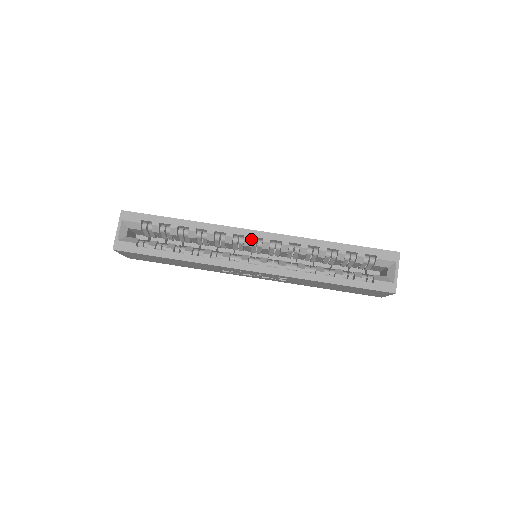
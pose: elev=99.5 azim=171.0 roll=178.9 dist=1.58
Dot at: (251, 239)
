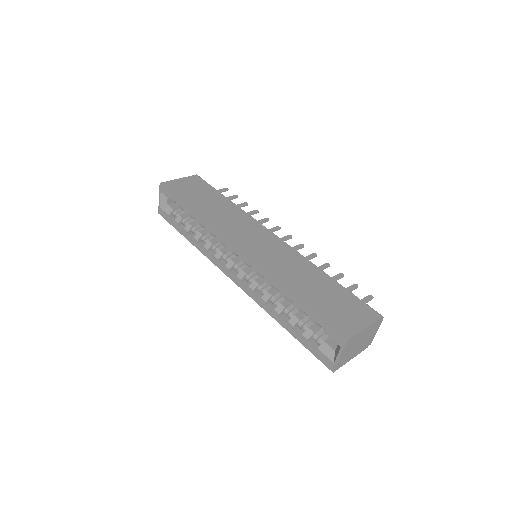
Dot at: (233, 252)
